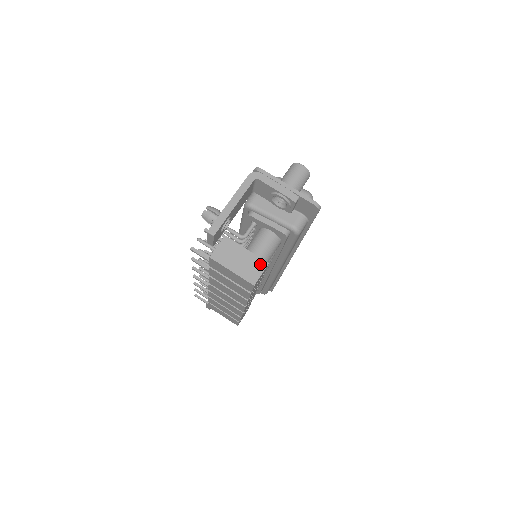
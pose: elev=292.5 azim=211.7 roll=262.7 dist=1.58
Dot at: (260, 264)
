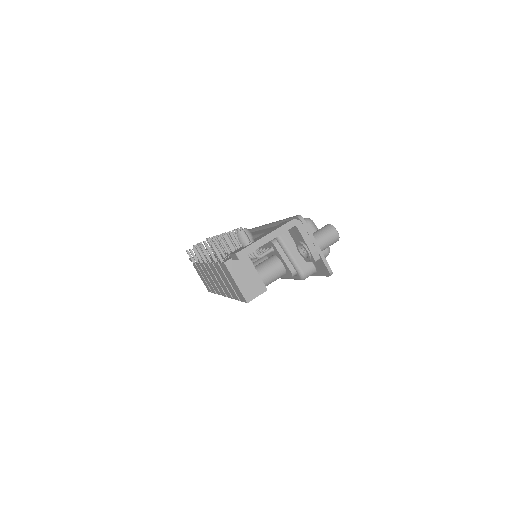
Dot at: (261, 288)
